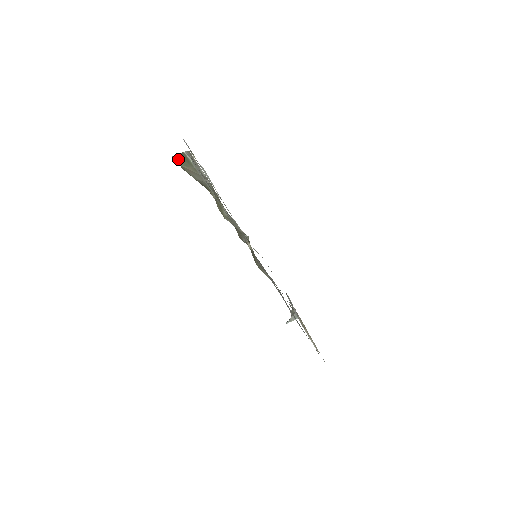
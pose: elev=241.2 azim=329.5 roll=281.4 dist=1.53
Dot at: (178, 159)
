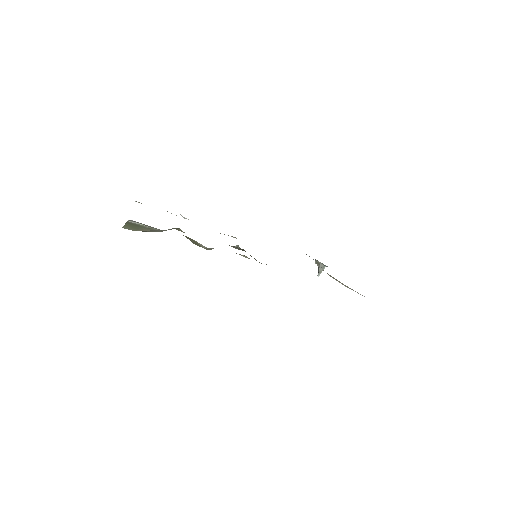
Dot at: (127, 228)
